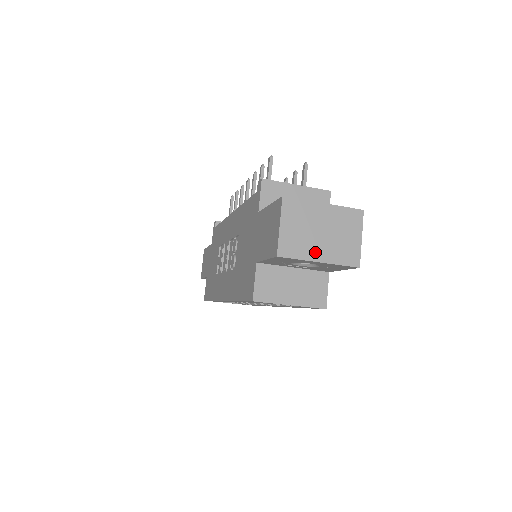
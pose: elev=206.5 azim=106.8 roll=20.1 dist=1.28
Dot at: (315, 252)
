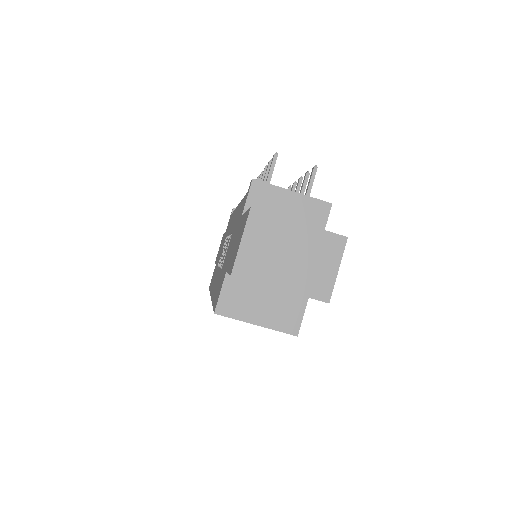
Dot at: (278, 277)
